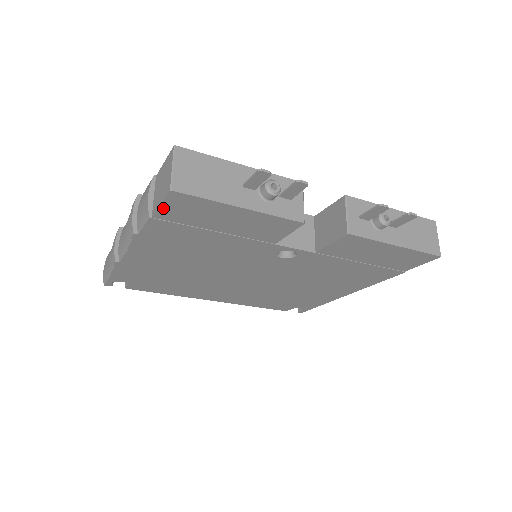
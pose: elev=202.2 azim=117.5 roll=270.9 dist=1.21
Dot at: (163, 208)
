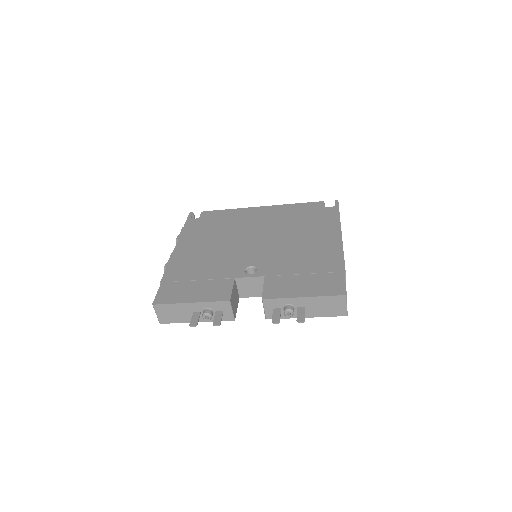
Dot at: occluded
